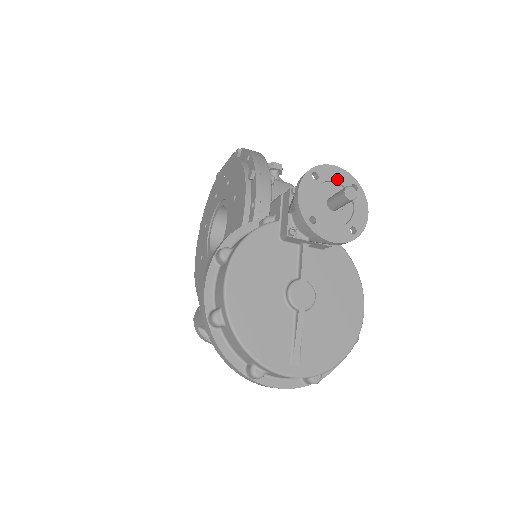
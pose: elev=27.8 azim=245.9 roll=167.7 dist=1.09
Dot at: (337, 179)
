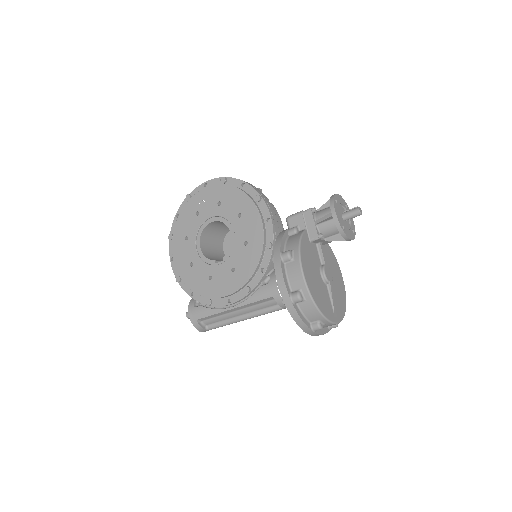
Dot at: (341, 202)
